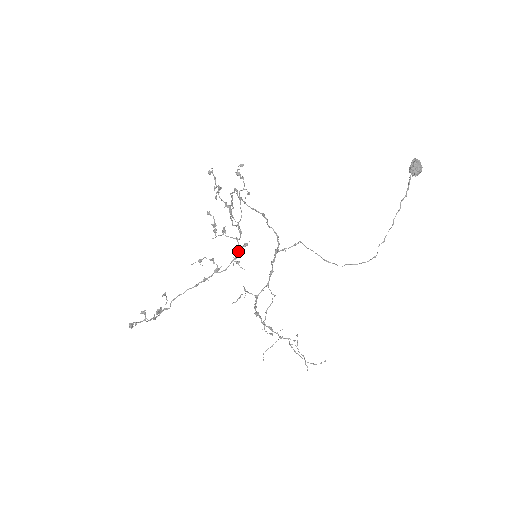
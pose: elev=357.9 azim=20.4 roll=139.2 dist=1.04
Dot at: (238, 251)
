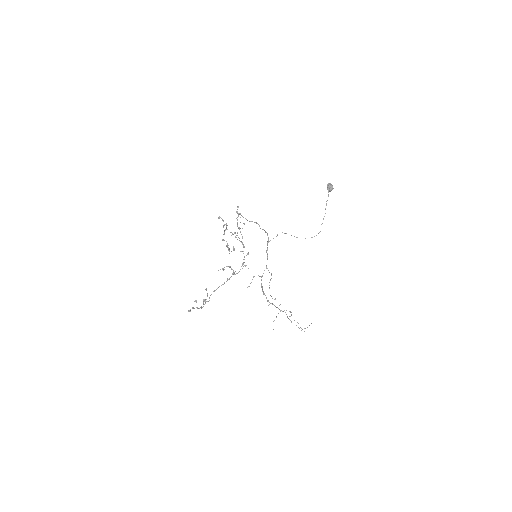
Dot at: (244, 259)
